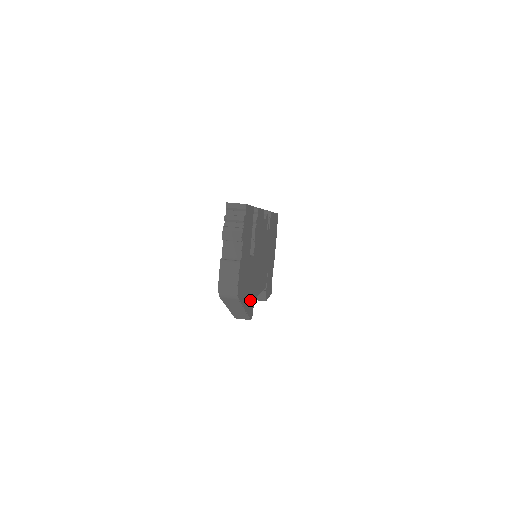
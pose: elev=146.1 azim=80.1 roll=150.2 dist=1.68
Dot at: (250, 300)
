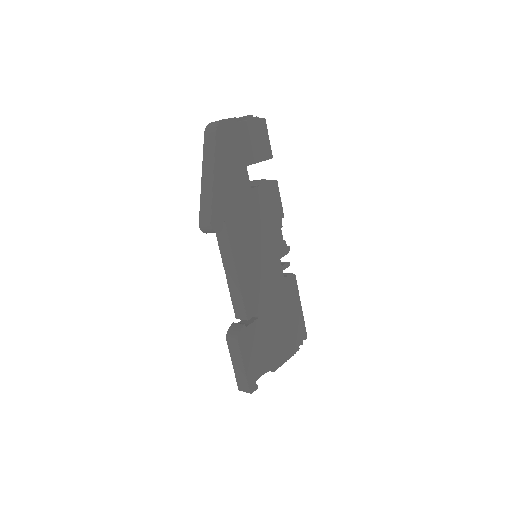
Dot at: (223, 202)
